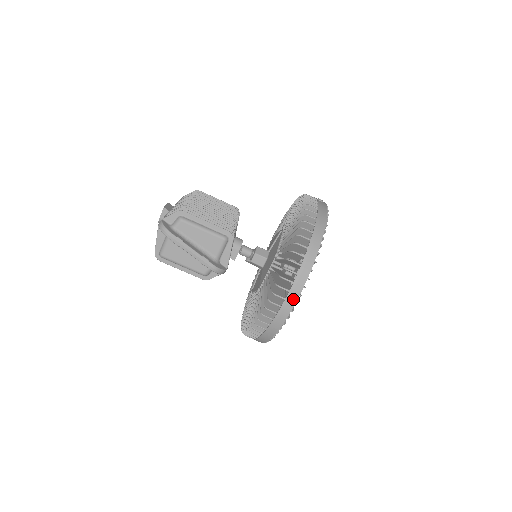
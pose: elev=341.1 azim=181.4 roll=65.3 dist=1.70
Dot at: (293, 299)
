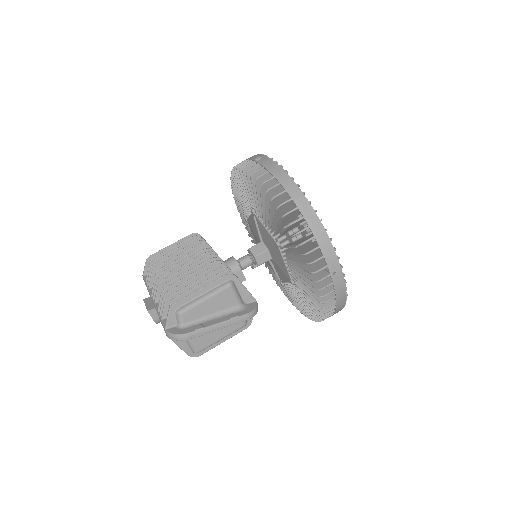
Dot at: (336, 268)
